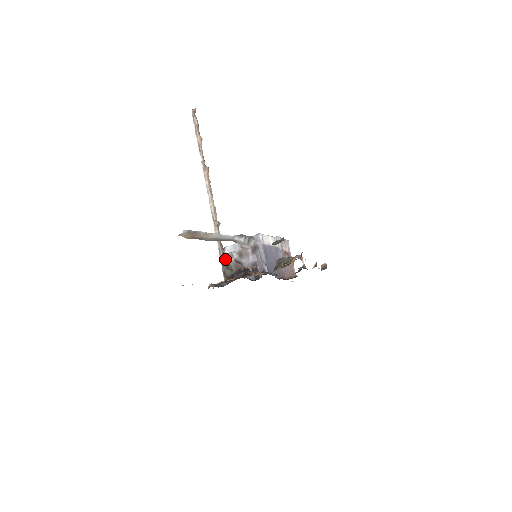
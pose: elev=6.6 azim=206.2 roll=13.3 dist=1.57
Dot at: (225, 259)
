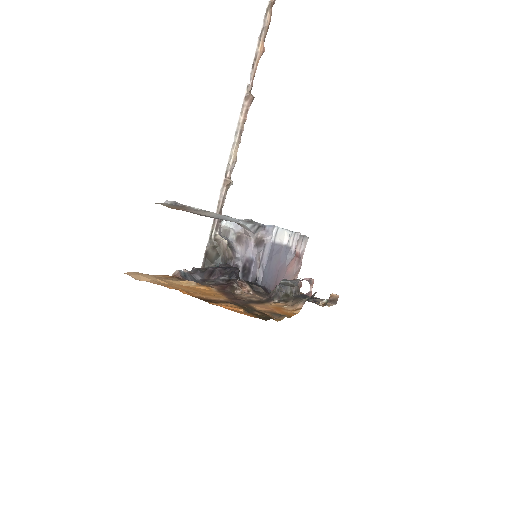
Dot at: (216, 235)
